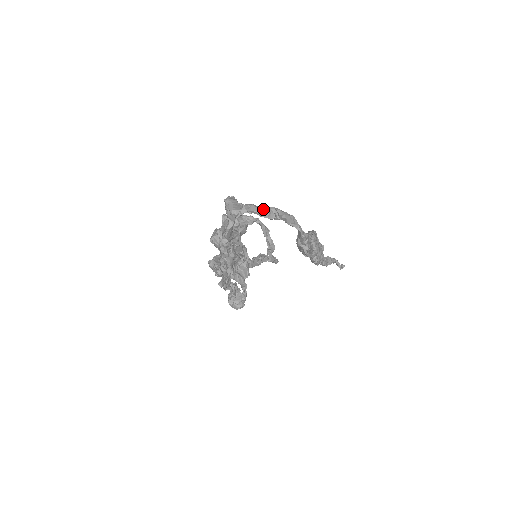
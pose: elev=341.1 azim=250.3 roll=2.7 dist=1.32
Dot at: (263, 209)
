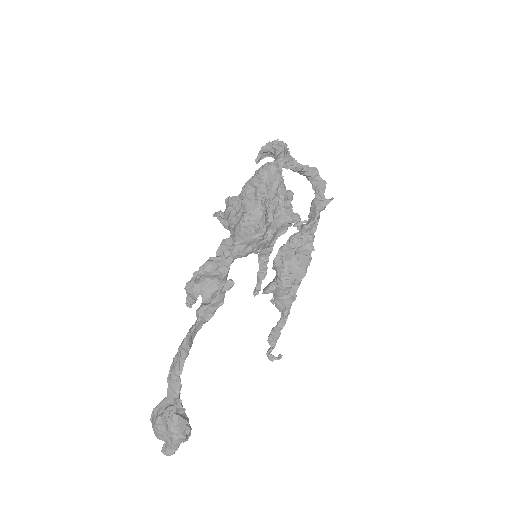
Dot at: (293, 160)
